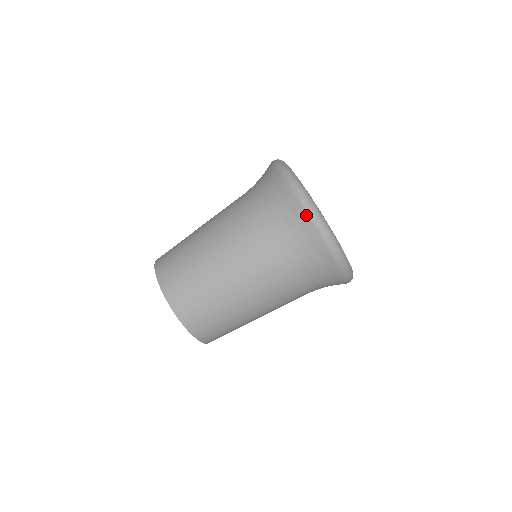
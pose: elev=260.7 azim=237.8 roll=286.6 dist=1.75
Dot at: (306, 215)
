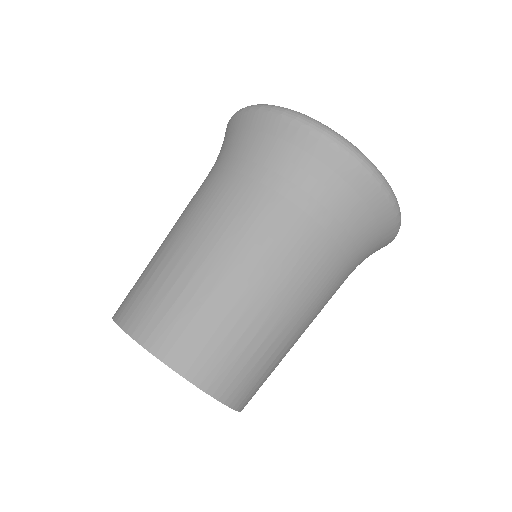
Dot at: (324, 142)
